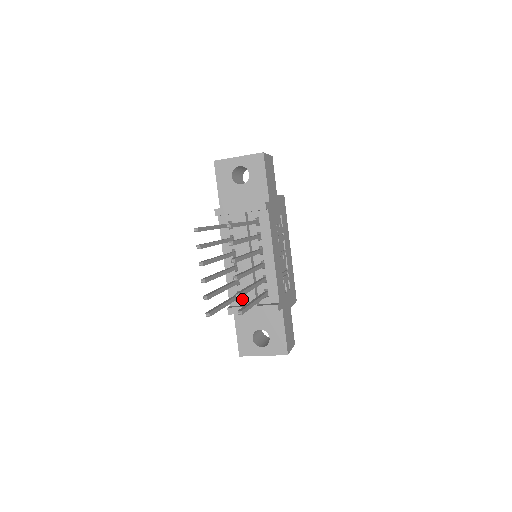
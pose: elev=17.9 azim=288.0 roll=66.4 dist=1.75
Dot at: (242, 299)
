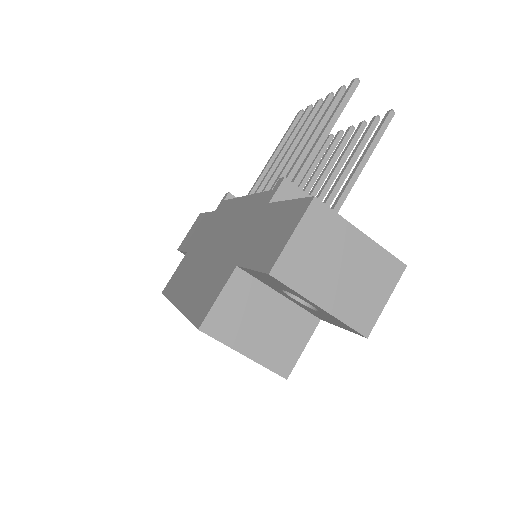
Dot at: occluded
